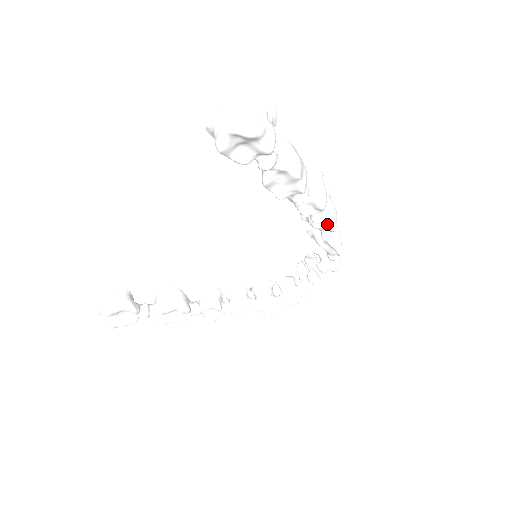
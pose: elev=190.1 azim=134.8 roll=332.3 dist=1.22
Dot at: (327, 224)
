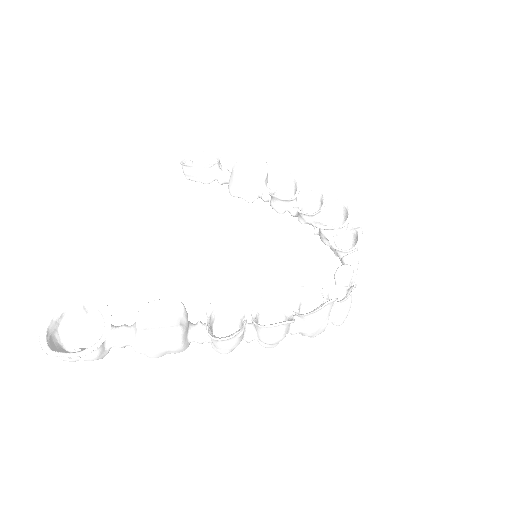
Dot at: occluded
